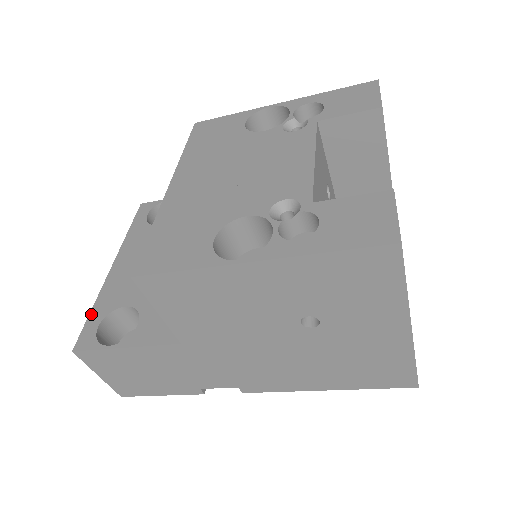
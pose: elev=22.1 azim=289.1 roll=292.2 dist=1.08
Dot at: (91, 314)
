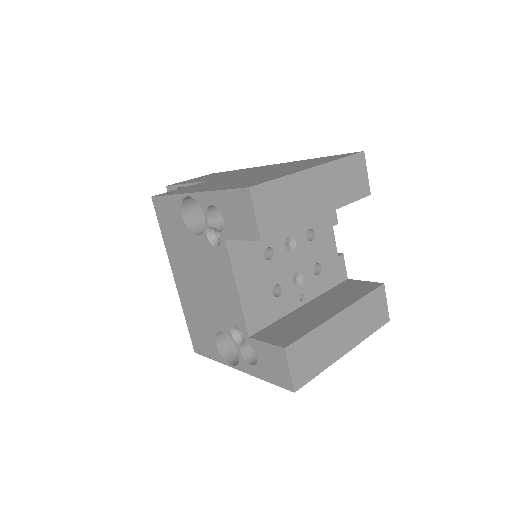
Dot at: occluded
